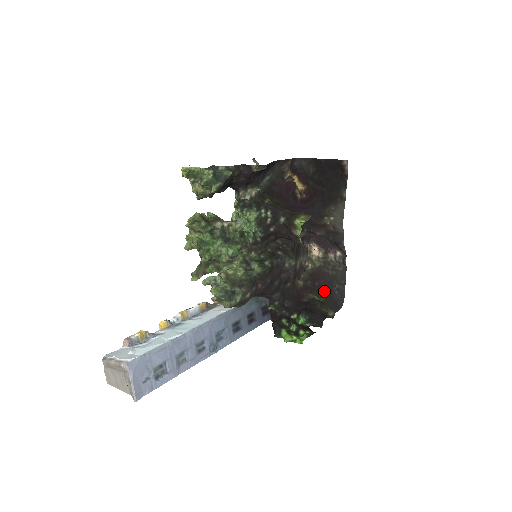
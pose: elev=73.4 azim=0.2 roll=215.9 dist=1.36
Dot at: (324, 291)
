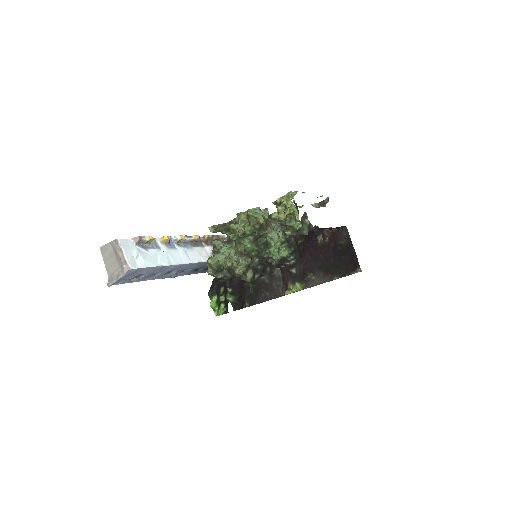
Dot at: (259, 288)
